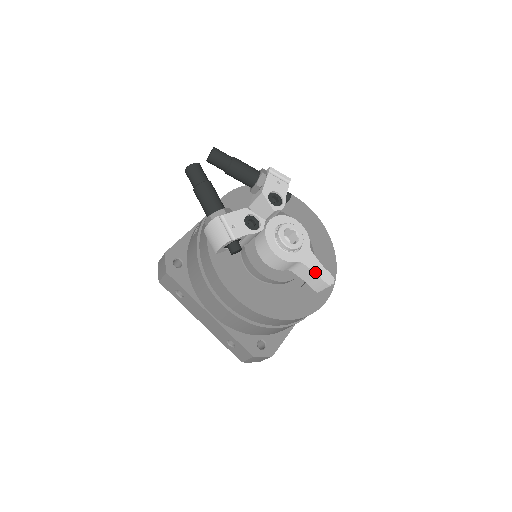
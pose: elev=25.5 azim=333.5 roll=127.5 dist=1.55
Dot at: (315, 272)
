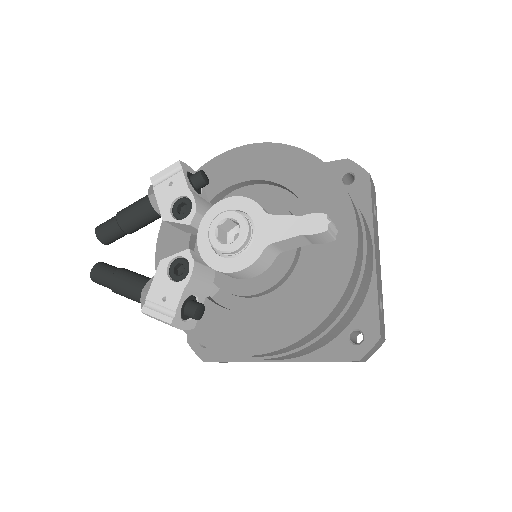
Dot at: (294, 236)
